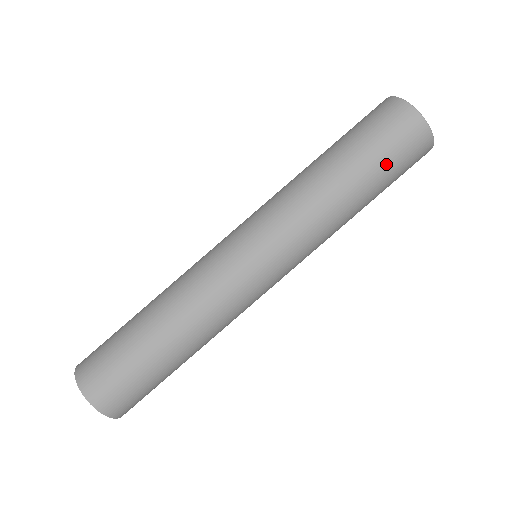
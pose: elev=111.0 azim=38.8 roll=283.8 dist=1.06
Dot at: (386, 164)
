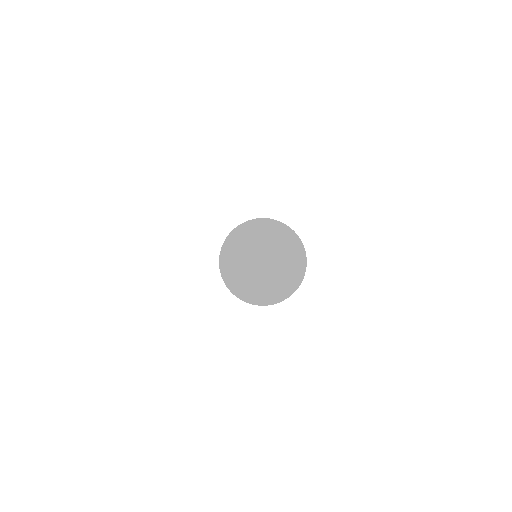
Dot at: occluded
